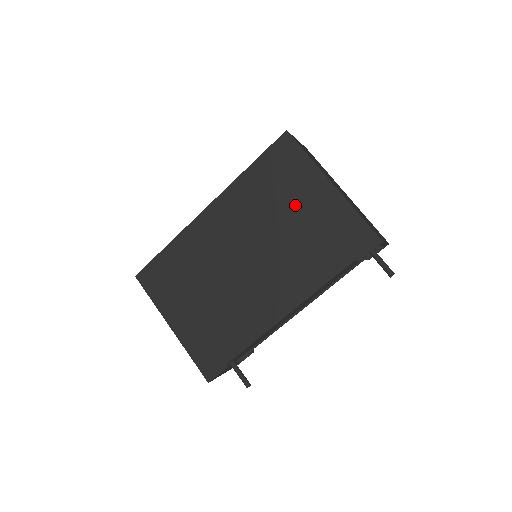
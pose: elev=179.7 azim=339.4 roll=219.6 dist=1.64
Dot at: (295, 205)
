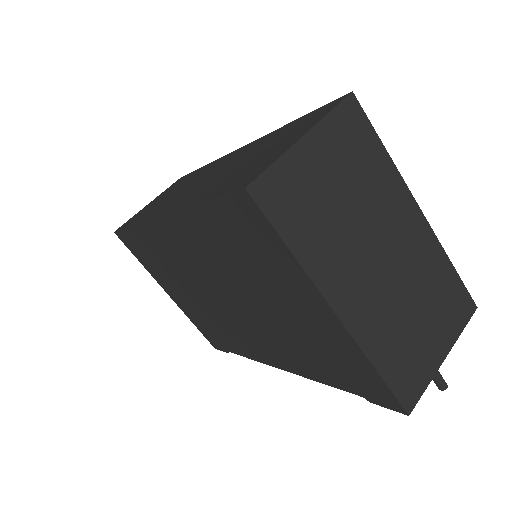
Dot at: (276, 296)
